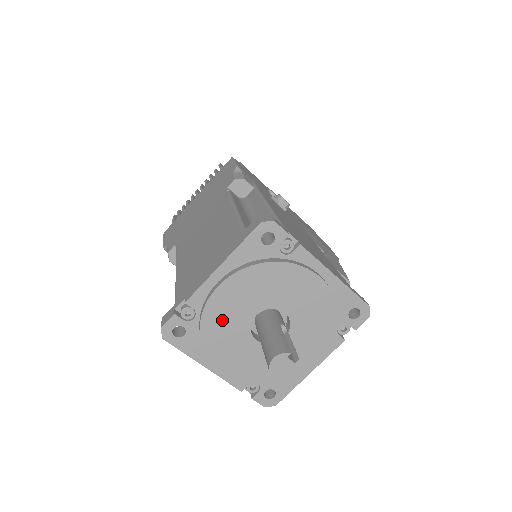
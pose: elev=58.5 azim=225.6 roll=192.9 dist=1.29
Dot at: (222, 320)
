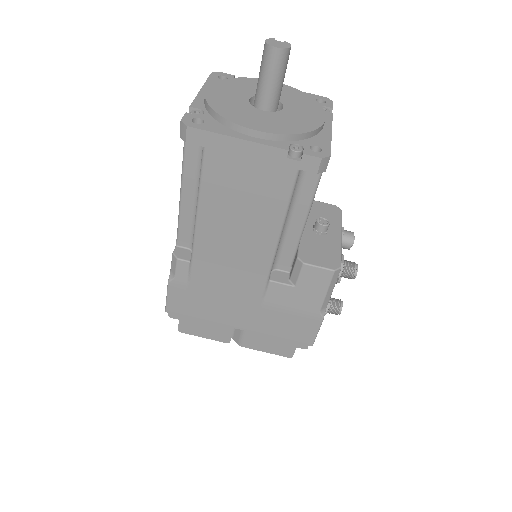
Dot at: (225, 104)
